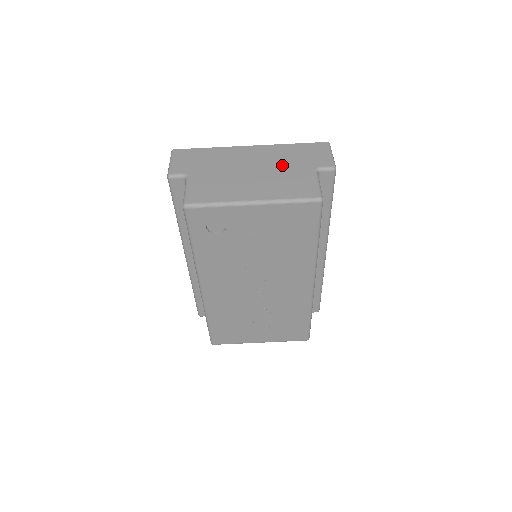
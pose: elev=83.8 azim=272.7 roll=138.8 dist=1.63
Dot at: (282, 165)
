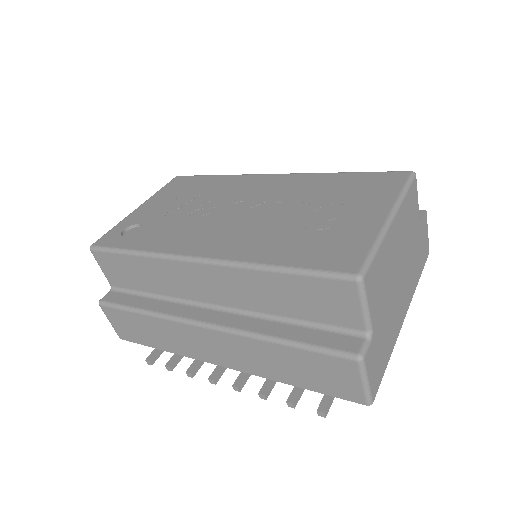
Dot at: occluded
